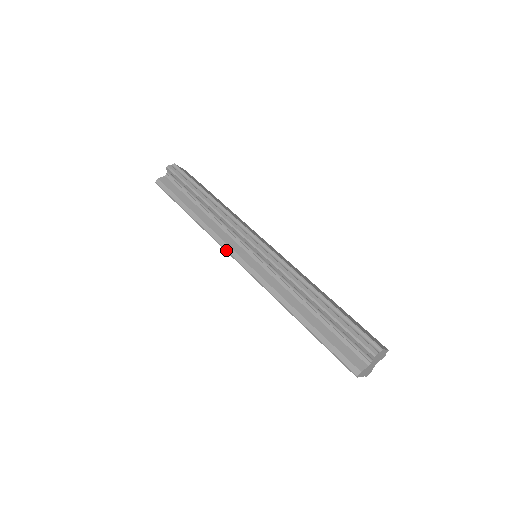
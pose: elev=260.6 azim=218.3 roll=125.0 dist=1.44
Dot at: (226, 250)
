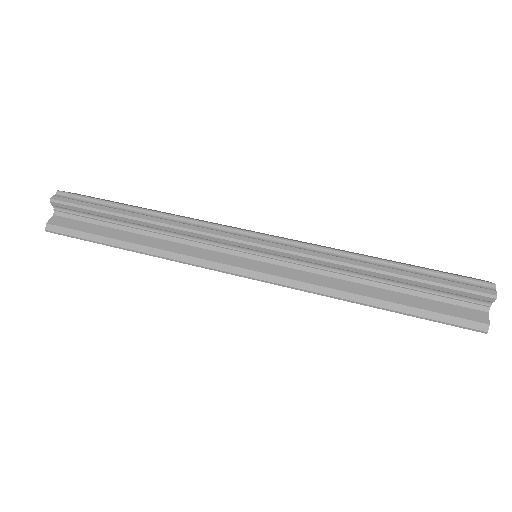
Dot at: (218, 270)
